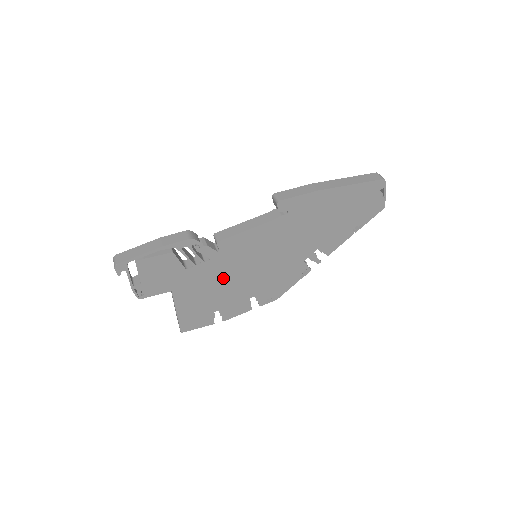
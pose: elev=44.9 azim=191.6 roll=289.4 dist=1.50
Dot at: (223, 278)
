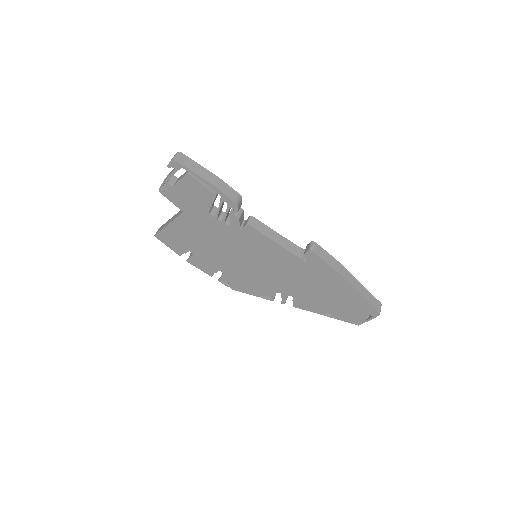
Dot at: (221, 243)
